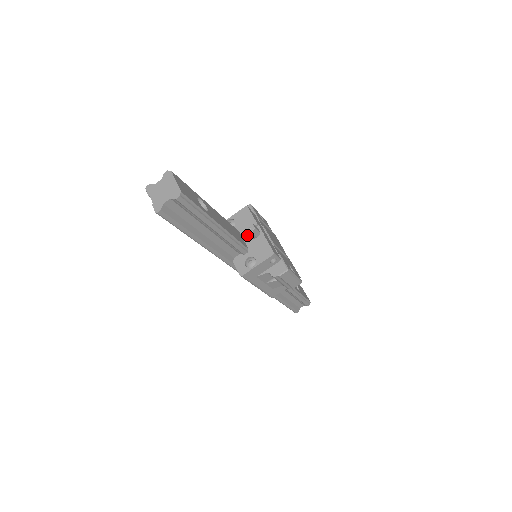
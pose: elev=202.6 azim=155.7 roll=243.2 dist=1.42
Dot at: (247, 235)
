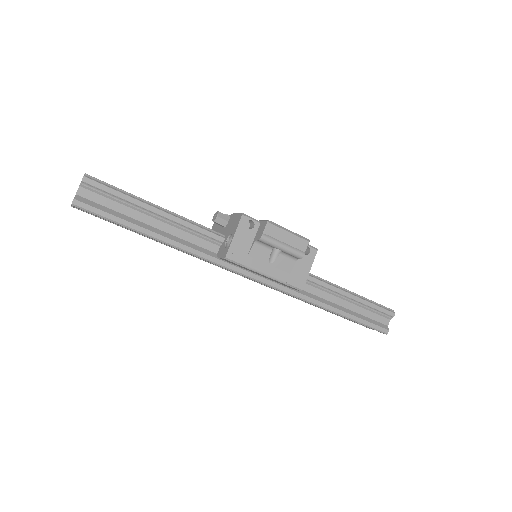
Dot at: (222, 229)
